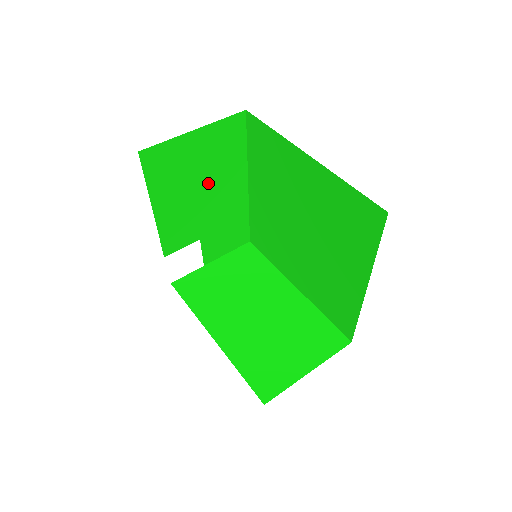
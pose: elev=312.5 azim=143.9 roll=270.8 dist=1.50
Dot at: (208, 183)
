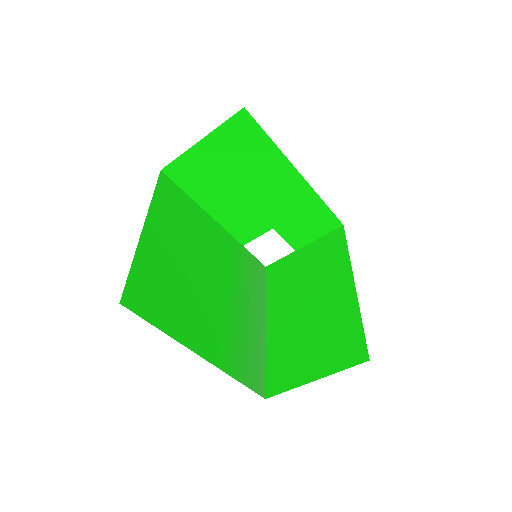
Dot at: (247, 180)
